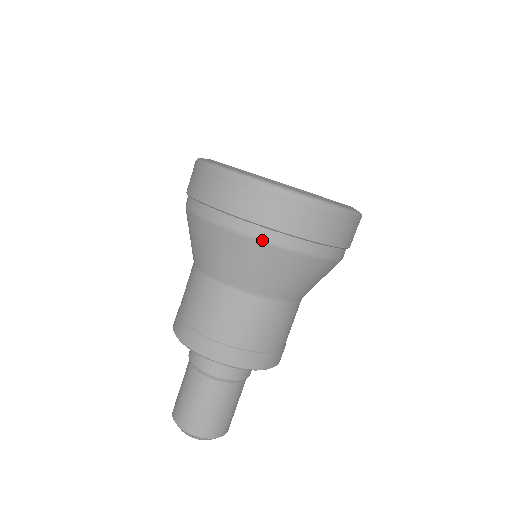
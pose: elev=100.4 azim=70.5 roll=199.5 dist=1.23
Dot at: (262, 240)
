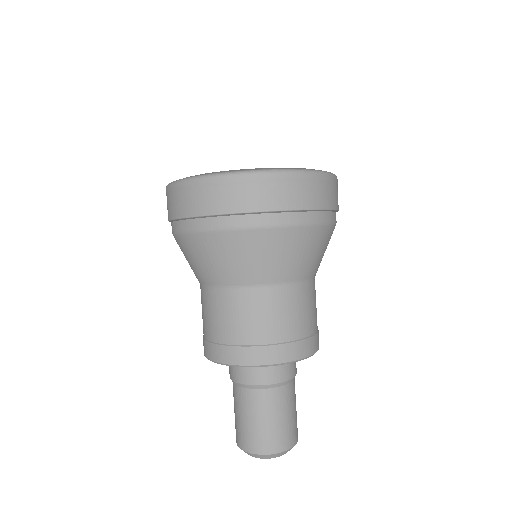
Dot at: (274, 225)
